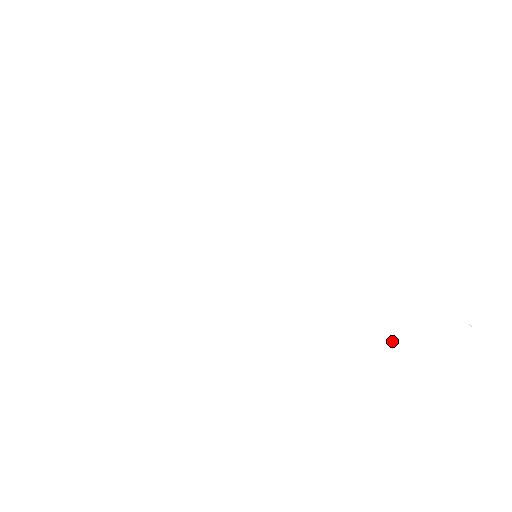
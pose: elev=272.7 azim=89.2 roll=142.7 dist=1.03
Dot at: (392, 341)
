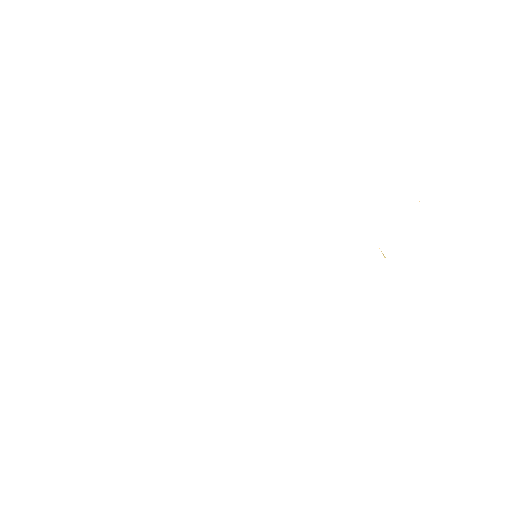
Dot at: occluded
